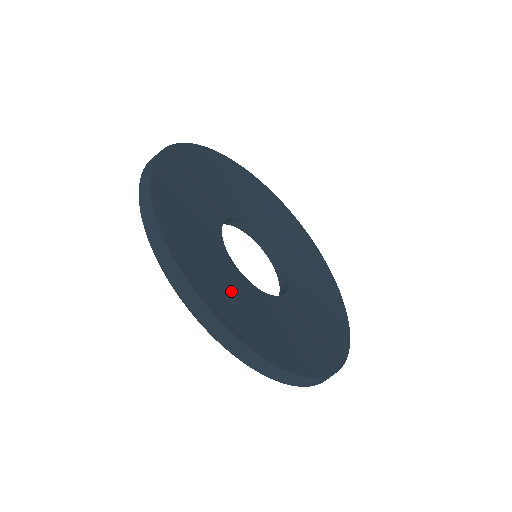
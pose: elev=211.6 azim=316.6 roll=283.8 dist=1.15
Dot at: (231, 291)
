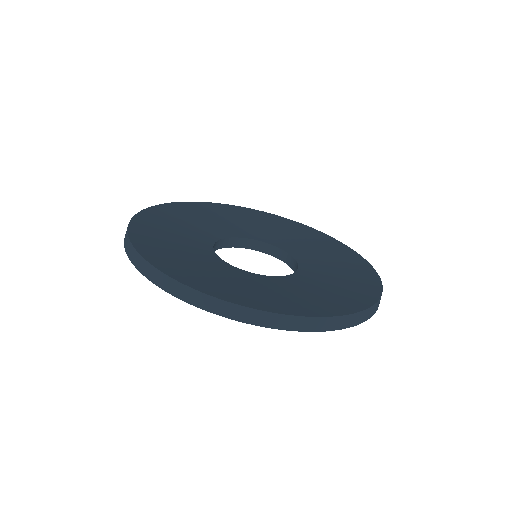
Dot at: (228, 280)
